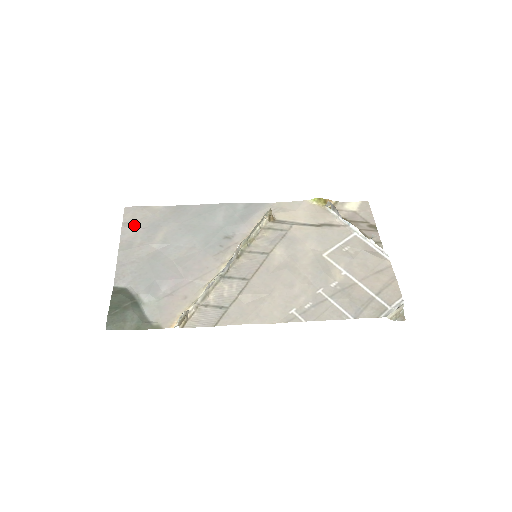
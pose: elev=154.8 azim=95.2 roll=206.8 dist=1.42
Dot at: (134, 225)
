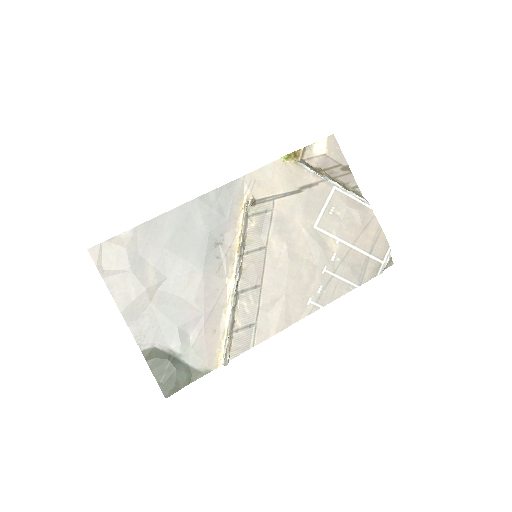
Dot at: (115, 271)
